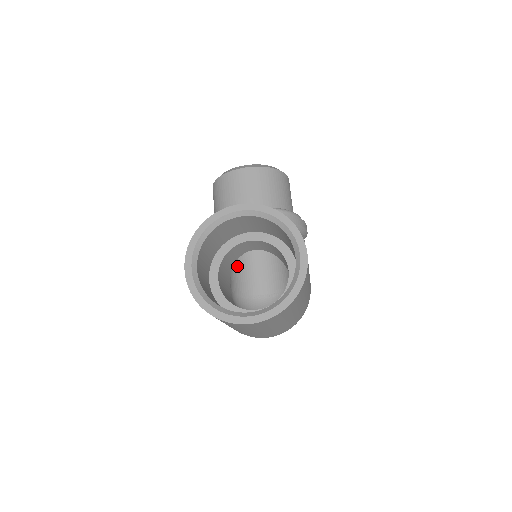
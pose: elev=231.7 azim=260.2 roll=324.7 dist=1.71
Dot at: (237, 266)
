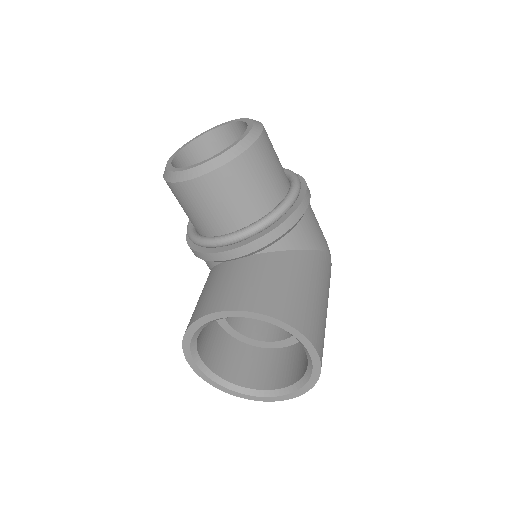
Dot at: occluded
